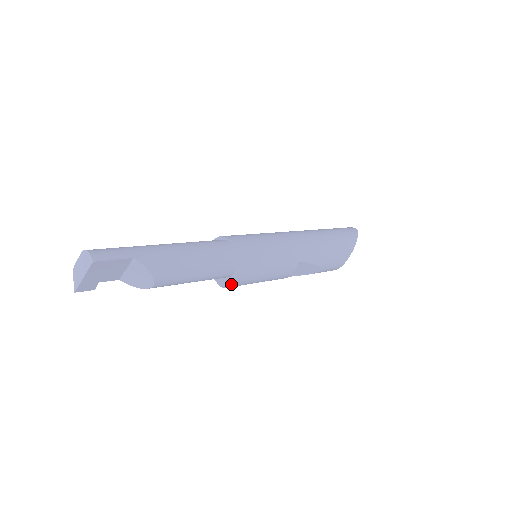
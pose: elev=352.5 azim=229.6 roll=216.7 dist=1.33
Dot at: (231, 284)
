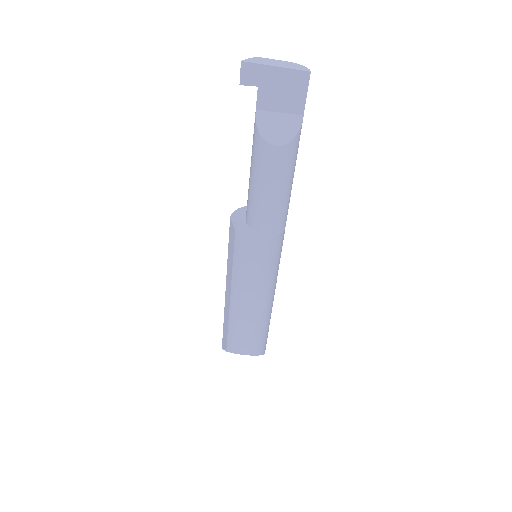
Dot at: (256, 237)
